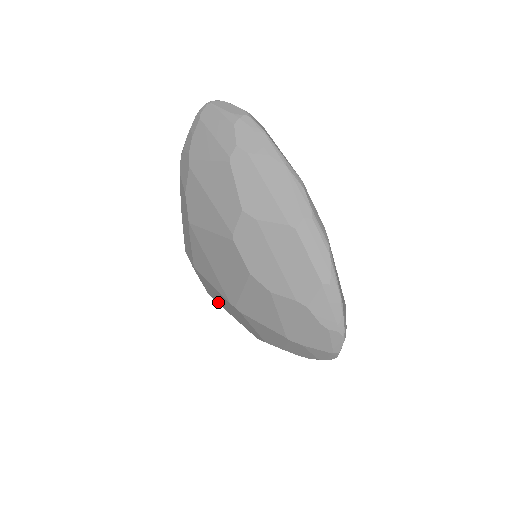
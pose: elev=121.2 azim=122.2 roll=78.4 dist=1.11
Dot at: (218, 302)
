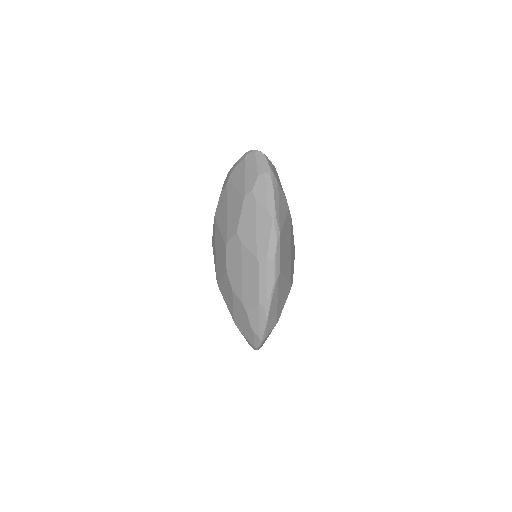
Dot at: occluded
